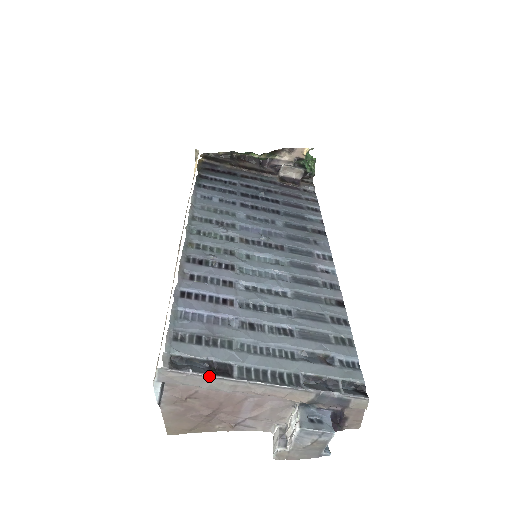
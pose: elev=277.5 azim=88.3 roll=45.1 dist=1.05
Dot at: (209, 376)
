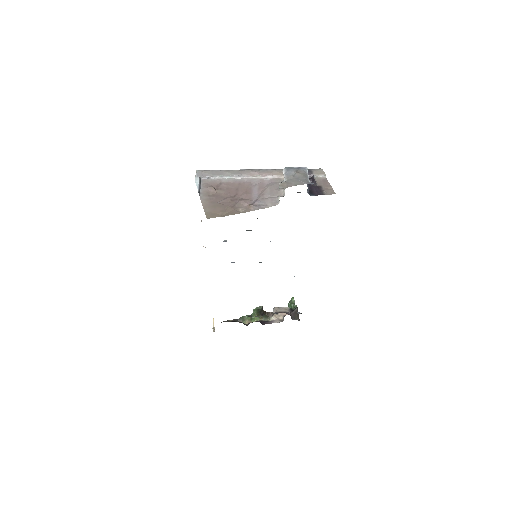
Dot at: (225, 170)
